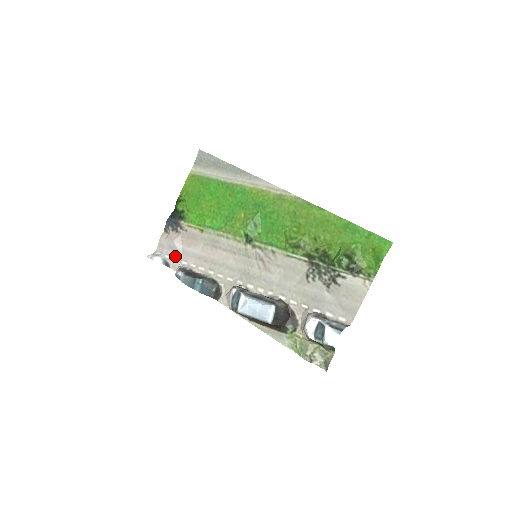
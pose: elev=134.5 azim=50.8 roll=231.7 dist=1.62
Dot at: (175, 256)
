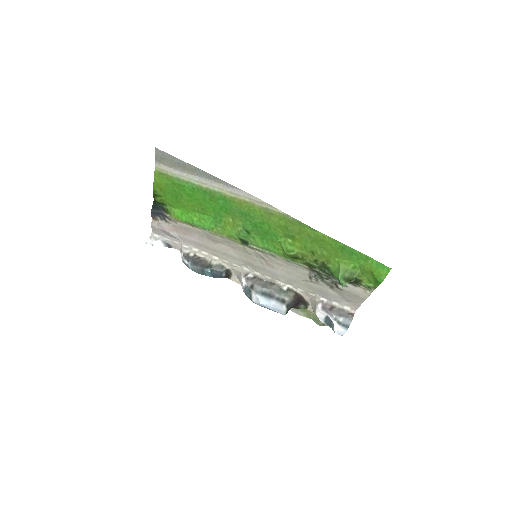
Dot at: (174, 239)
